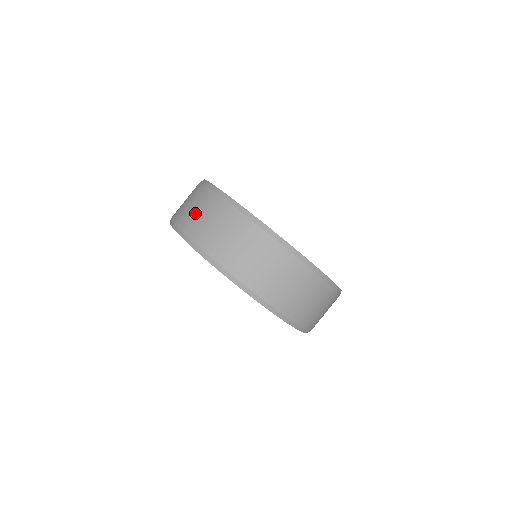
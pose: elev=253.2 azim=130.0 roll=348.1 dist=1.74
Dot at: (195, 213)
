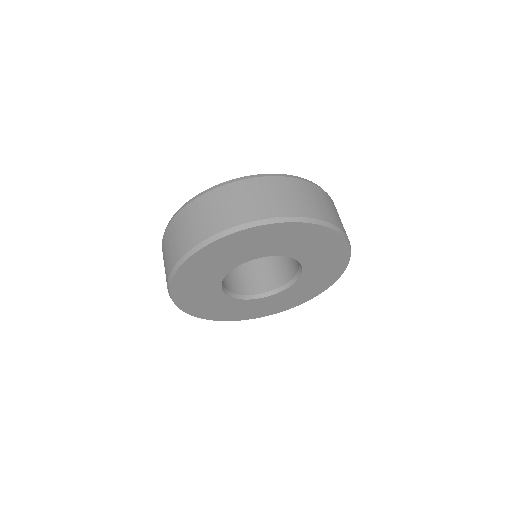
Dot at: (168, 252)
